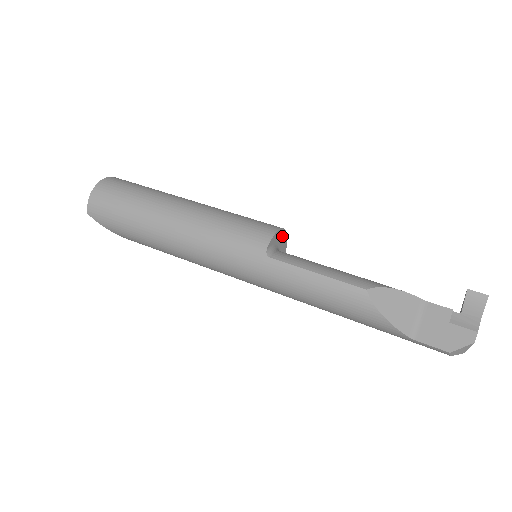
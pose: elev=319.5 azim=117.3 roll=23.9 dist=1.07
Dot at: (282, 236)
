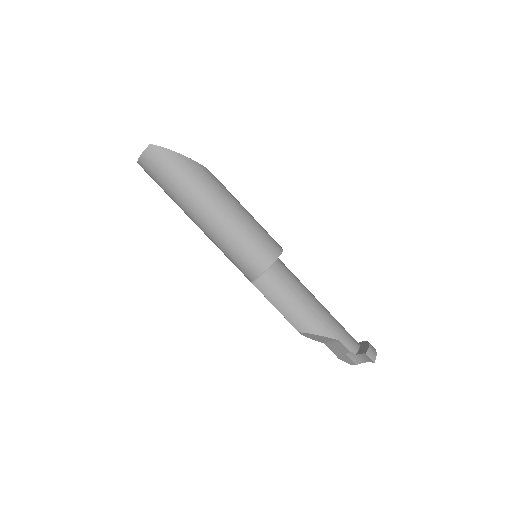
Dot at: (271, 264)
